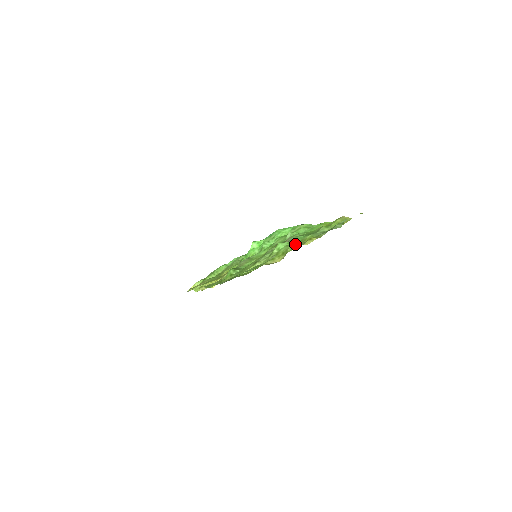
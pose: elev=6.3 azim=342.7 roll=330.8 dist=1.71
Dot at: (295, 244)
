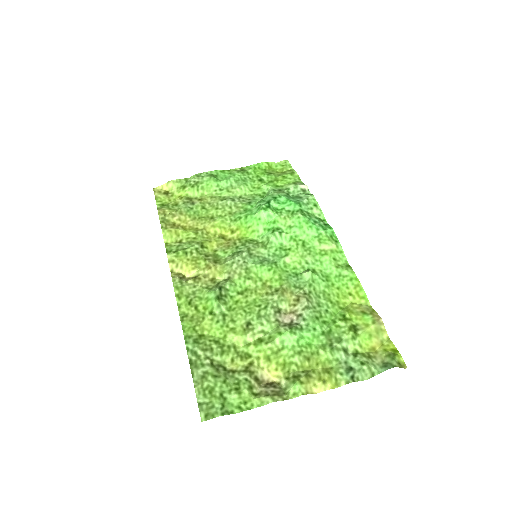
Dot at: (304, 360)
